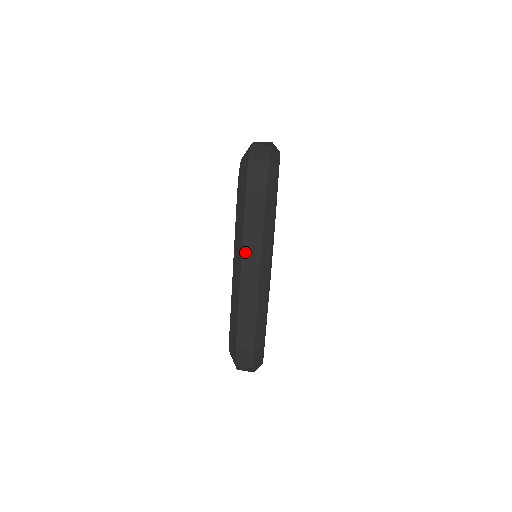
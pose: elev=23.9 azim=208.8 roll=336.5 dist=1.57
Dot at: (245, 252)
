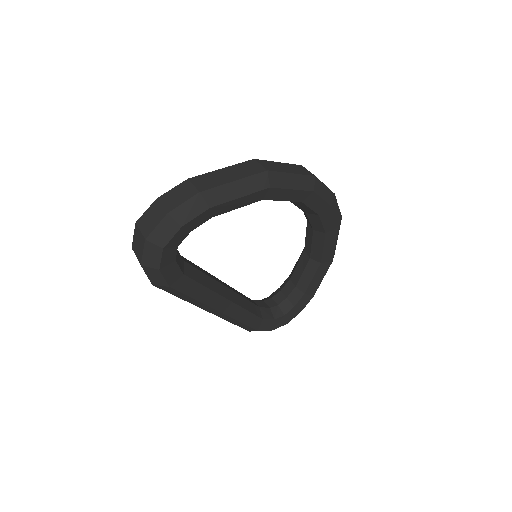
Dot at: occluded
